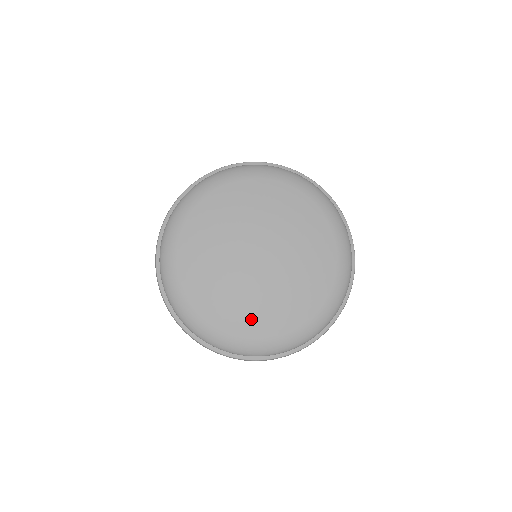
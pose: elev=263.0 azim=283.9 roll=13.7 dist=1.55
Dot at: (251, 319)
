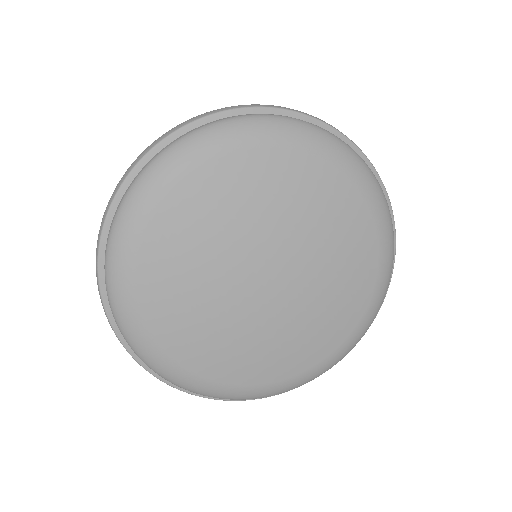
Dot at: (233, 361)
